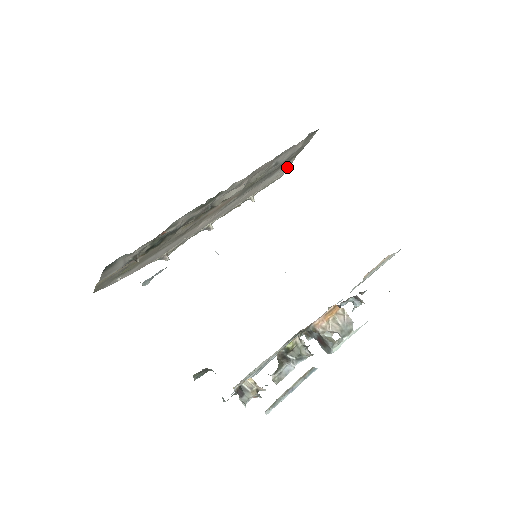
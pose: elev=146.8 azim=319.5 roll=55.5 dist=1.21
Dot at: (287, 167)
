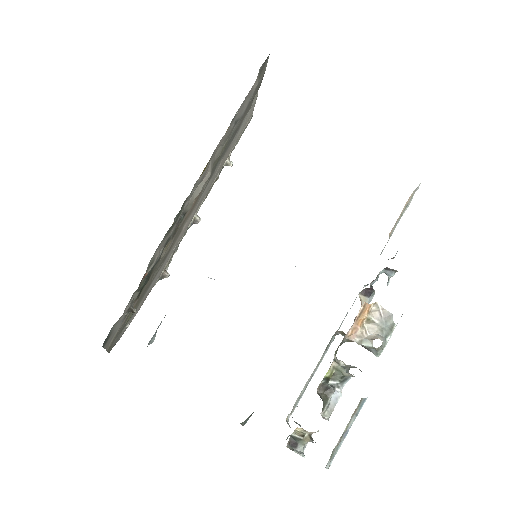
Dot at: (253, 107)
